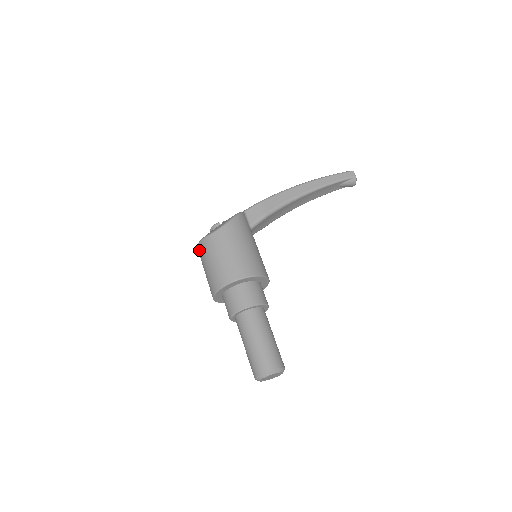
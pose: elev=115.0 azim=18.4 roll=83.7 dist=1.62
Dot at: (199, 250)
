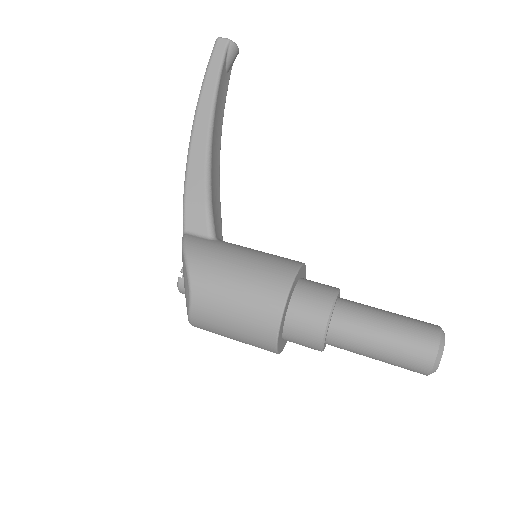
Dot at: occluded
